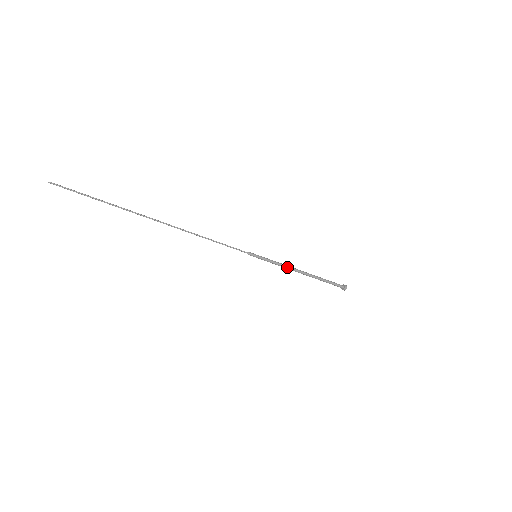
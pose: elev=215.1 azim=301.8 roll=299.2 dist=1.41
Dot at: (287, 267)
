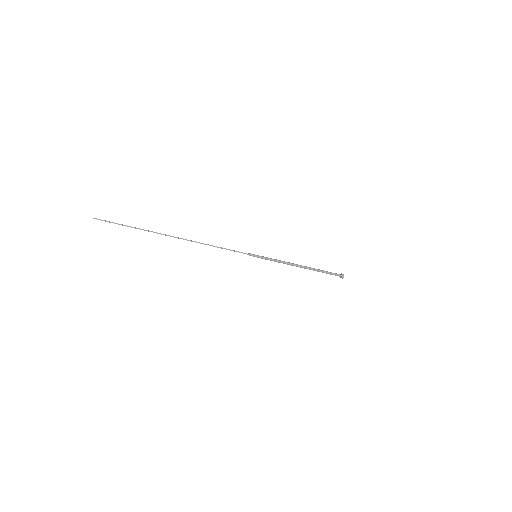
Dot at: (285, 262)
